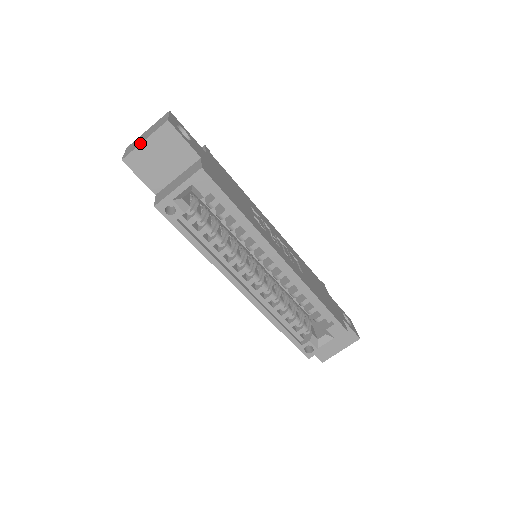
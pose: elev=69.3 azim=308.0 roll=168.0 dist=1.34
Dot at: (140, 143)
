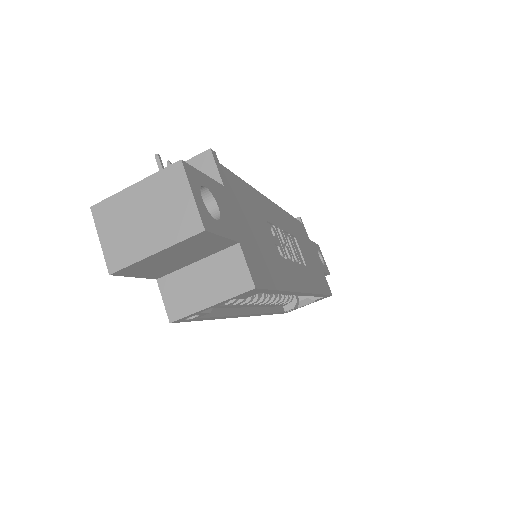
Dot at: (146, 255)
